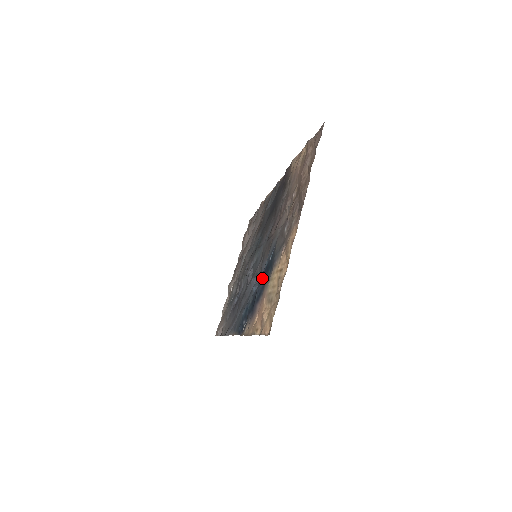
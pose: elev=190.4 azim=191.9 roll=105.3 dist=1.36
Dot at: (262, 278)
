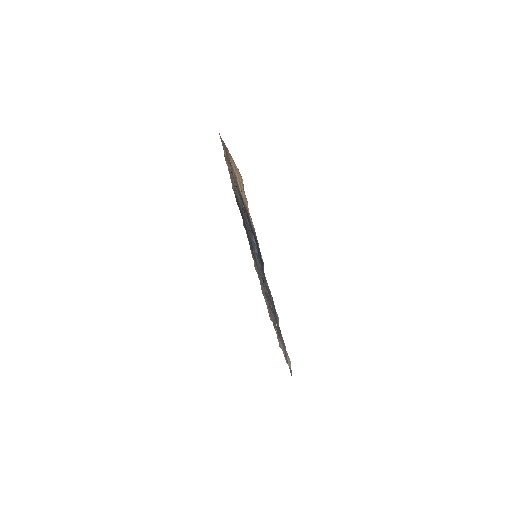
Dot at: (248, 220)
